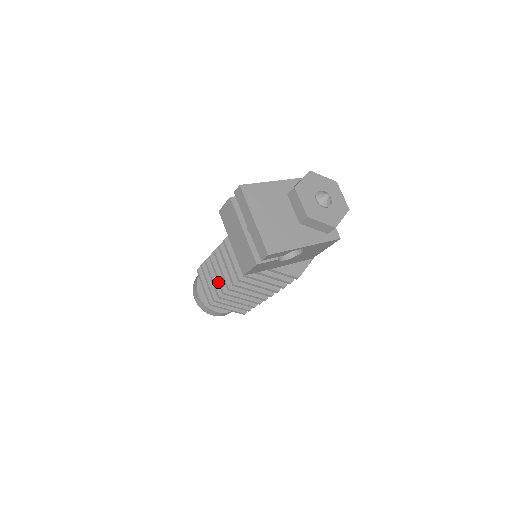
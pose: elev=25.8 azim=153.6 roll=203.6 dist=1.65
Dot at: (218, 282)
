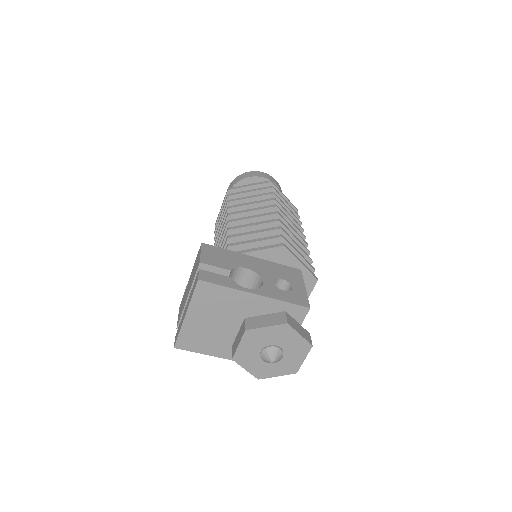
Dot at: (218, 234)
